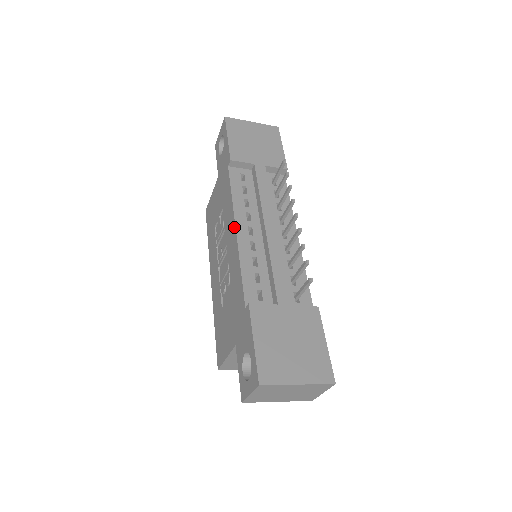
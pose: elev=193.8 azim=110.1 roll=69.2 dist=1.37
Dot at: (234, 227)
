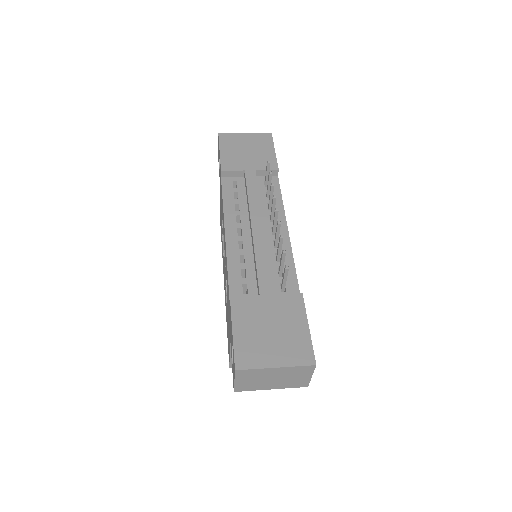
Dot at: (224, 230)
